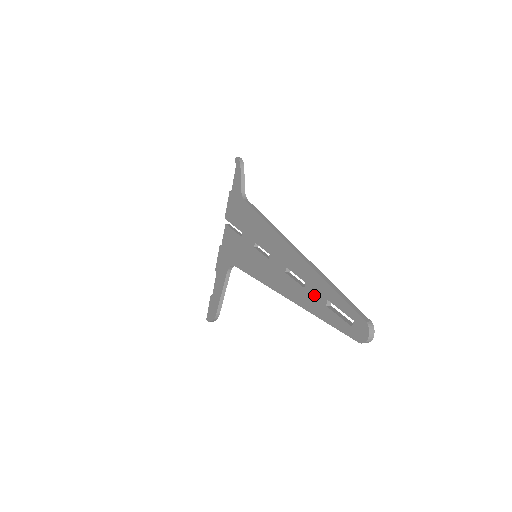
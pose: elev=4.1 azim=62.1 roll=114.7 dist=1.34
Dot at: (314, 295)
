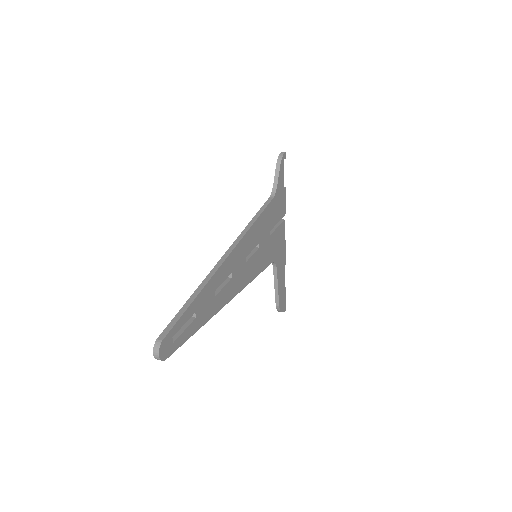
Dot at: occluded
